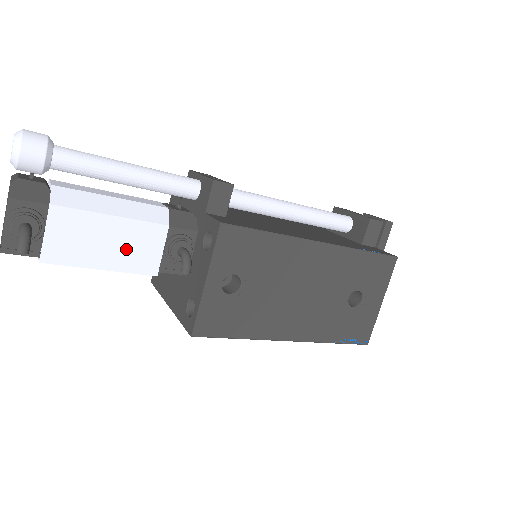
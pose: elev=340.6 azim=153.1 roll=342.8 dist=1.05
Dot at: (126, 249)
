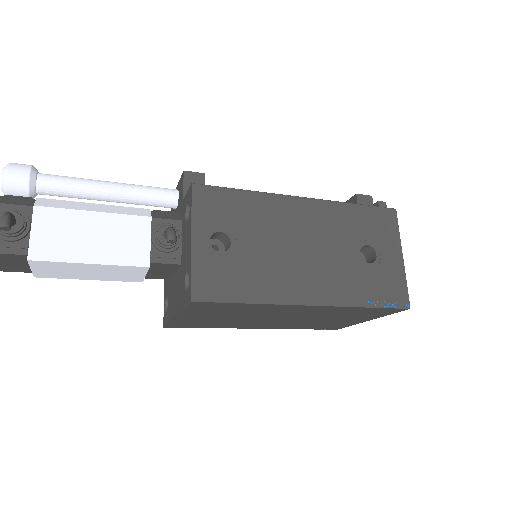
Dot at: (113, 242)
